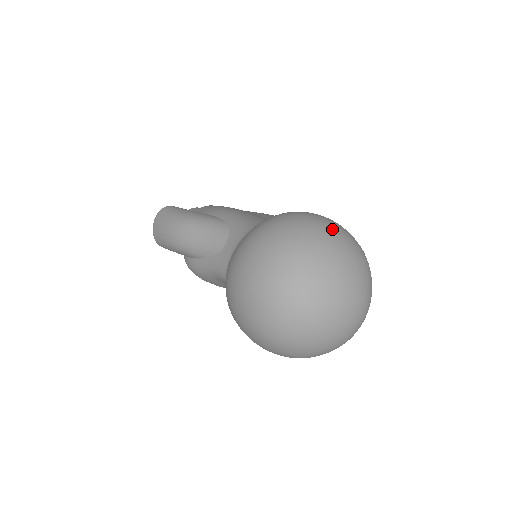
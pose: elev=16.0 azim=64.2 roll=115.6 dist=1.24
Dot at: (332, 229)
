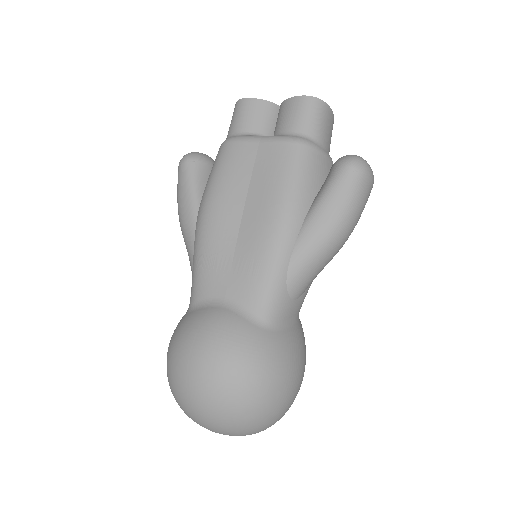
Dot at: (200, 399)
